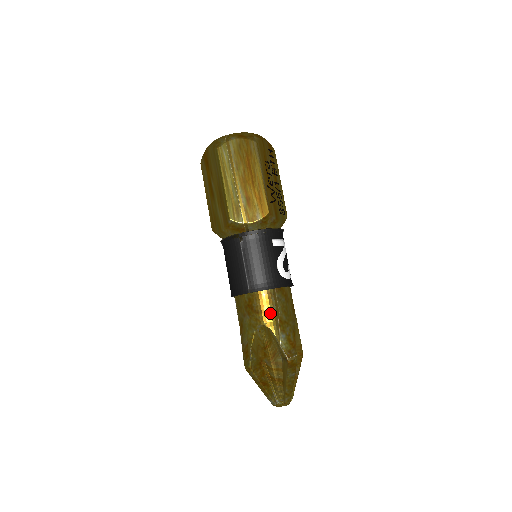
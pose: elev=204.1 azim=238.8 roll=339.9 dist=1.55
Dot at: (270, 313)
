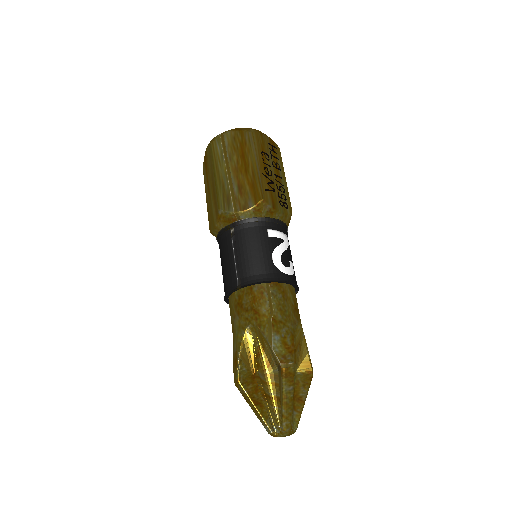
Dot at: (261, 310)
